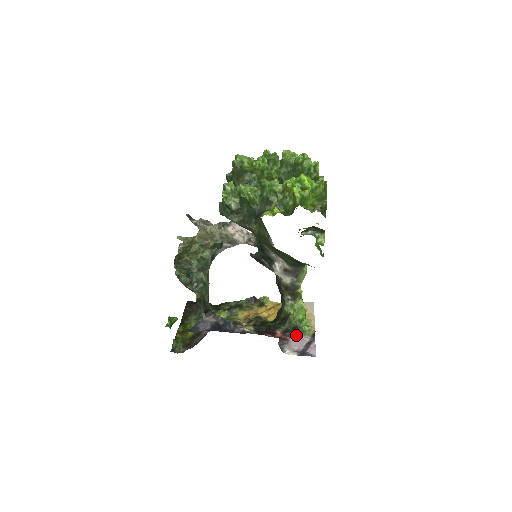
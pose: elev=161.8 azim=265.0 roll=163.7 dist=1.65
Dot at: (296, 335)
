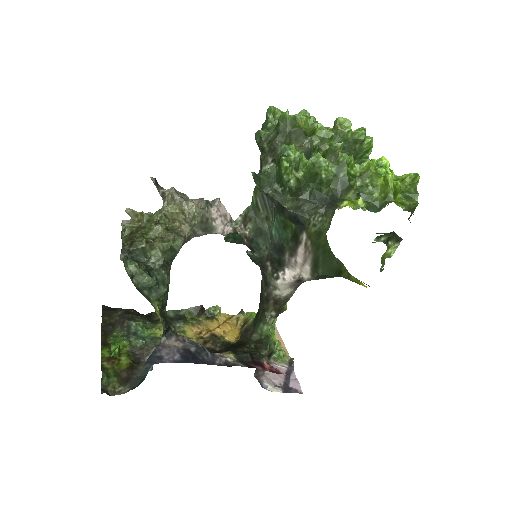
Dot at: (270, 363)
